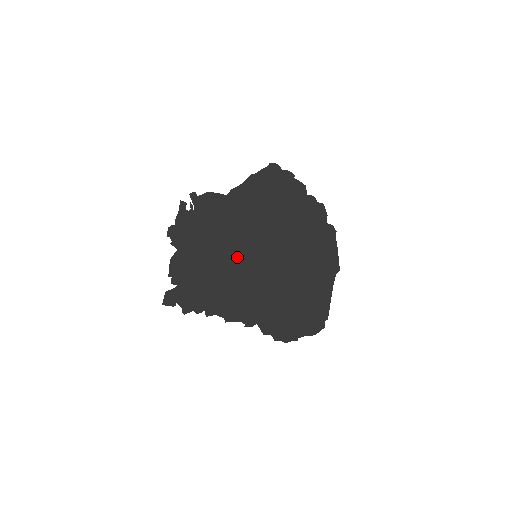
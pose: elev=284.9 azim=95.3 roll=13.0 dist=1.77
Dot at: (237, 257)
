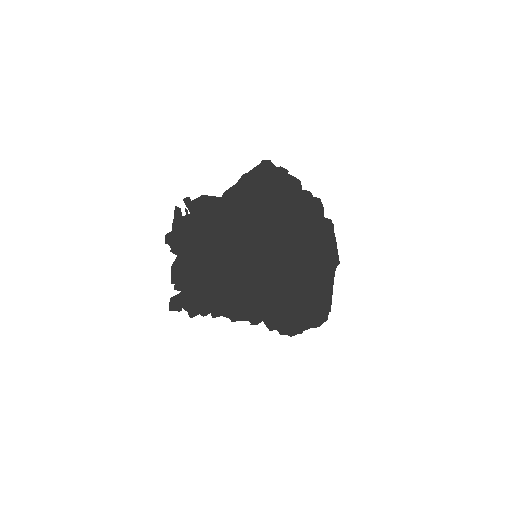
Dot at: (237, 259)
